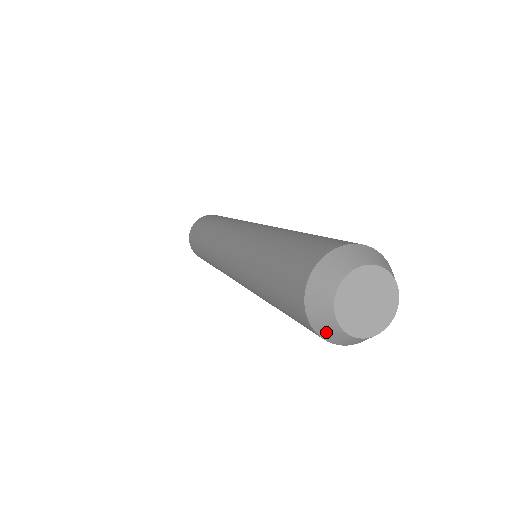
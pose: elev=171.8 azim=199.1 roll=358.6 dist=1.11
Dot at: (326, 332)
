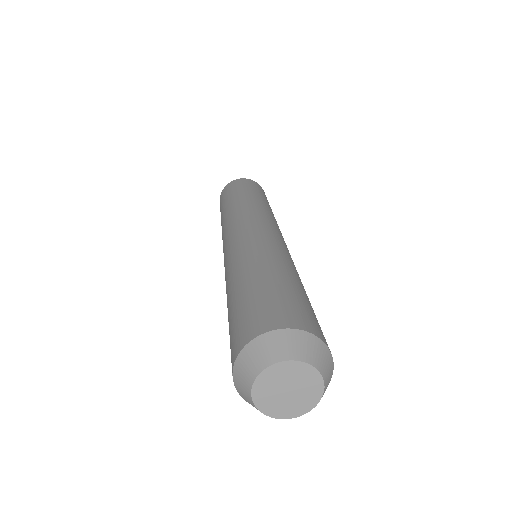
Dot at: (241, 372)
